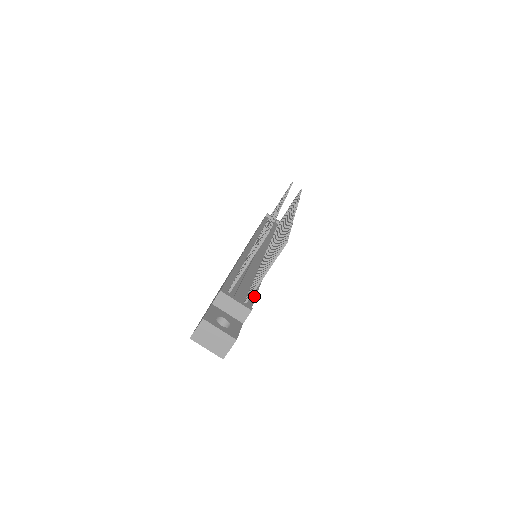
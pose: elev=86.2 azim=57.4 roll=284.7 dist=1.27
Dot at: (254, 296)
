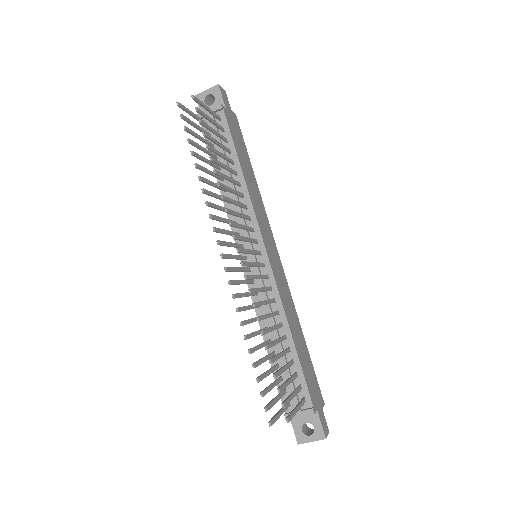
Dot at: (302, 375)
